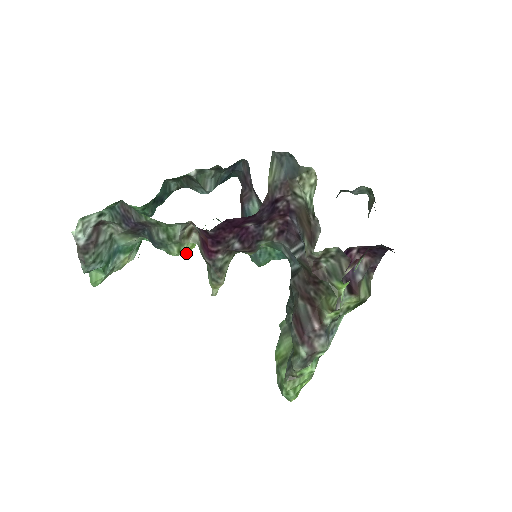
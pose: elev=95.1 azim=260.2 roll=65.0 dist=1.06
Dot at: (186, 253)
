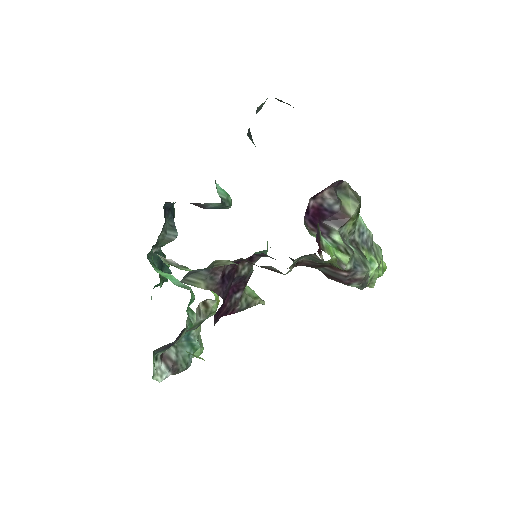
Dot at: occluded
